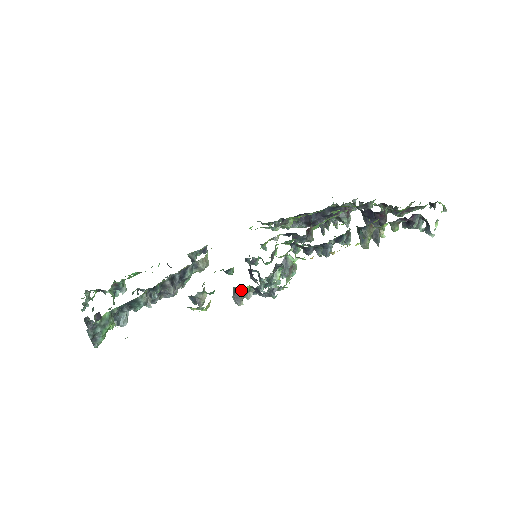
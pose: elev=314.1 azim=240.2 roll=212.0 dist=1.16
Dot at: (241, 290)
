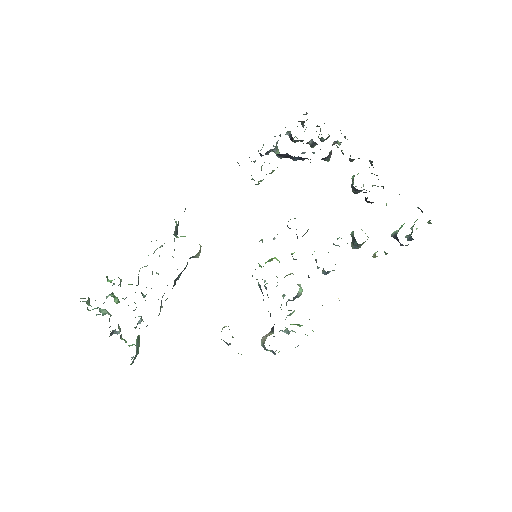
Dot at: (272, 350)
